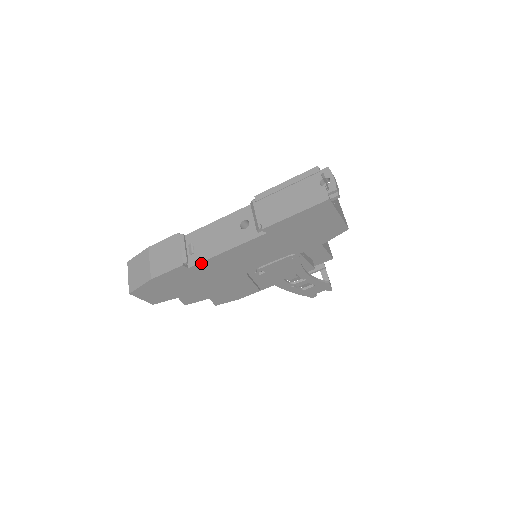
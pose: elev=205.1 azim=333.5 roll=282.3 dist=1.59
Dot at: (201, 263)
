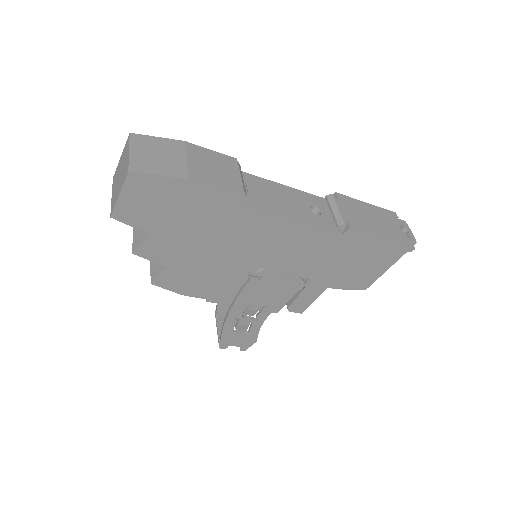
Dot at: (256, 212)
